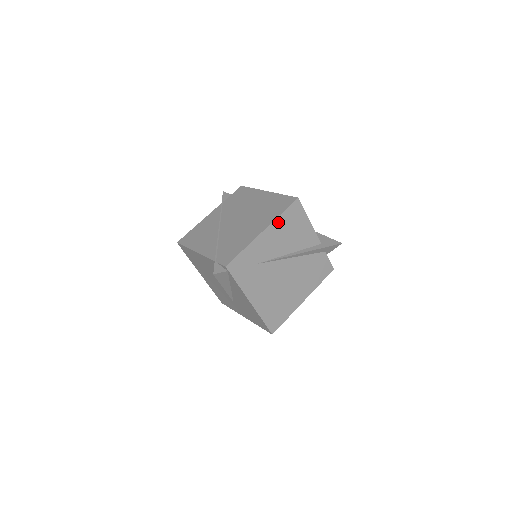
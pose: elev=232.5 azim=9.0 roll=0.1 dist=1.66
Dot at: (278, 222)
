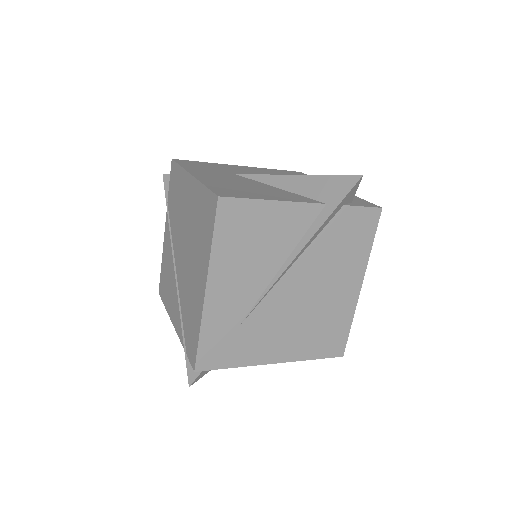
Dot at: (218, 258)
